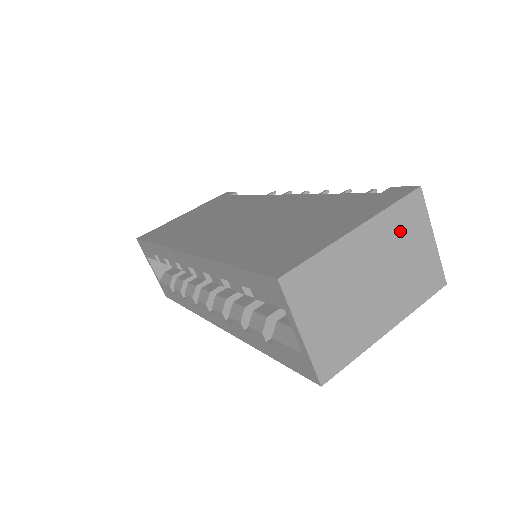
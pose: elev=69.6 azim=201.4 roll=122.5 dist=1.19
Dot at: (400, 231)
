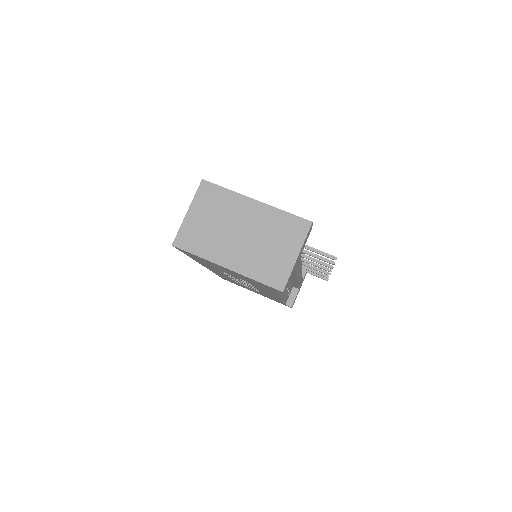
Dot at: (279, 229)
